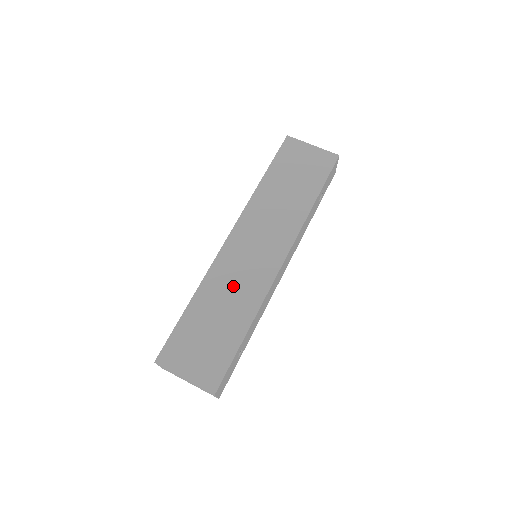
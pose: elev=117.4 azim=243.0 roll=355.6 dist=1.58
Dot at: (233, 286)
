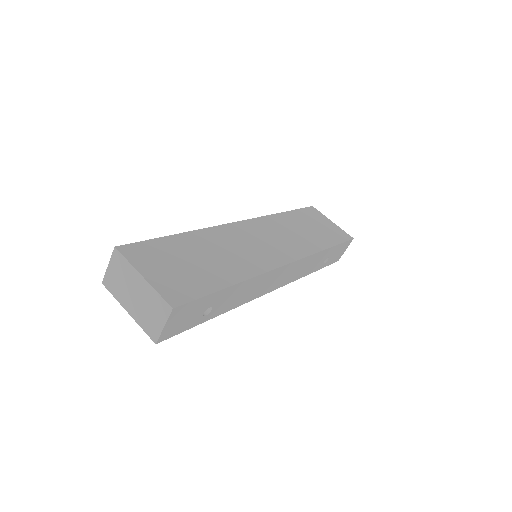
Dot at: (233, 249)
